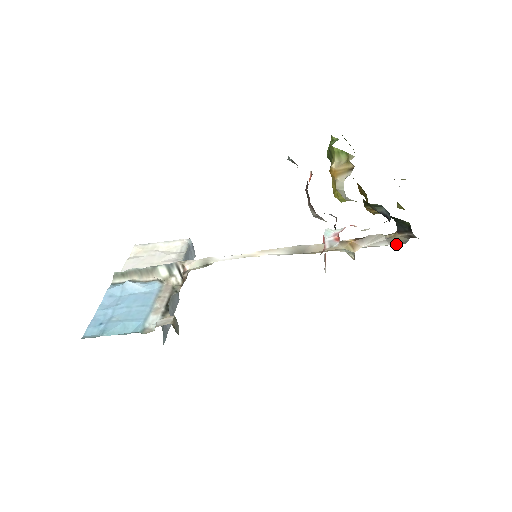
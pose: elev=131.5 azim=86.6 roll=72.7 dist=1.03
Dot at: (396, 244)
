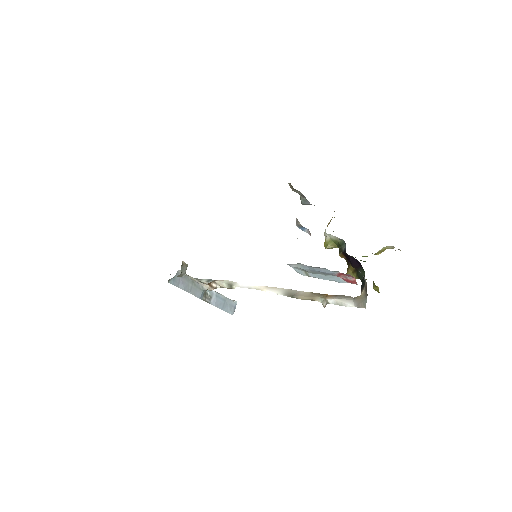
Dot at: (359, 306)
